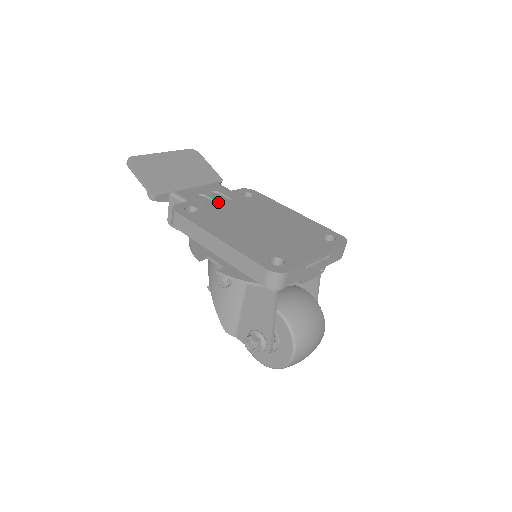
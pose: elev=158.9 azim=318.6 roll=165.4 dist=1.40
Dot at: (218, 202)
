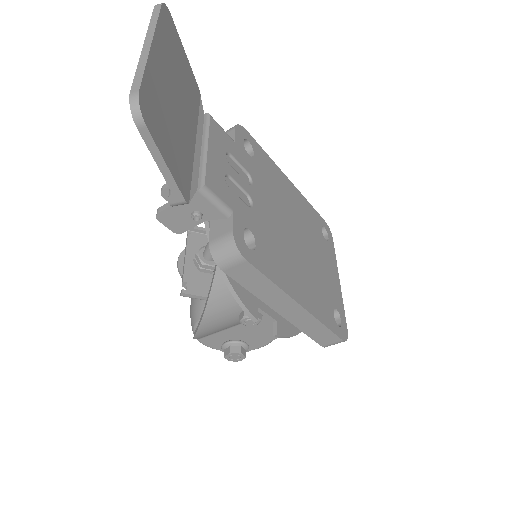
Dot at: (250, 195)
